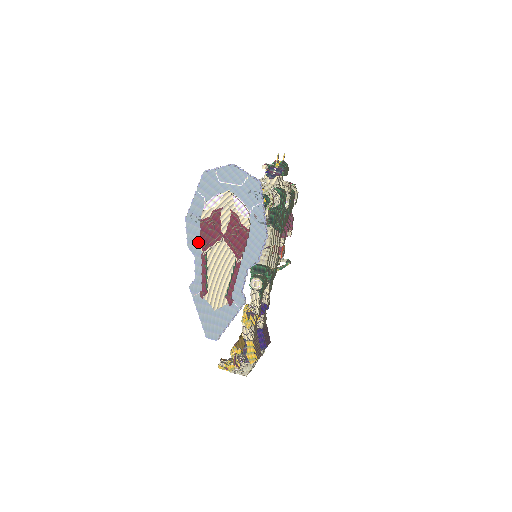
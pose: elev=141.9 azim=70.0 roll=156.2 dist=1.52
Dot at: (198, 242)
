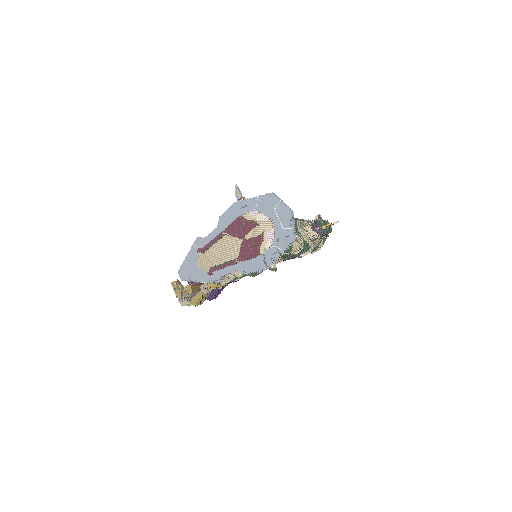
Dot at: (227, 223)
